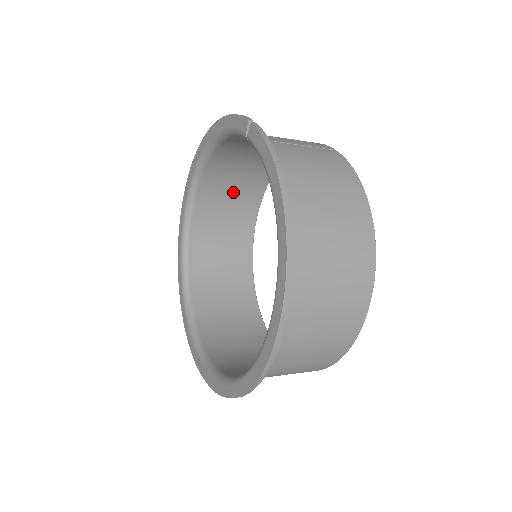
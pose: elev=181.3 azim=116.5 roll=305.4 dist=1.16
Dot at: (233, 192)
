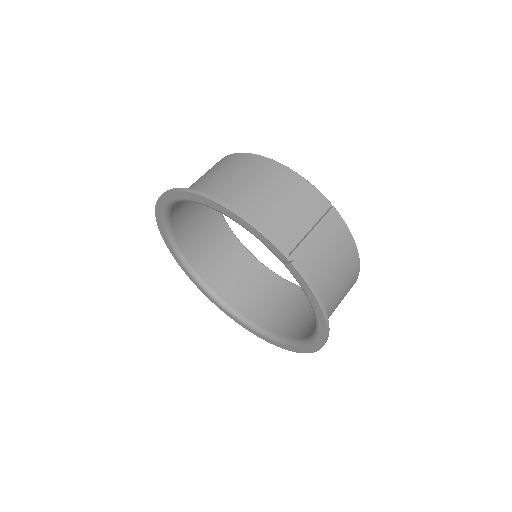
Dot at: occluded
